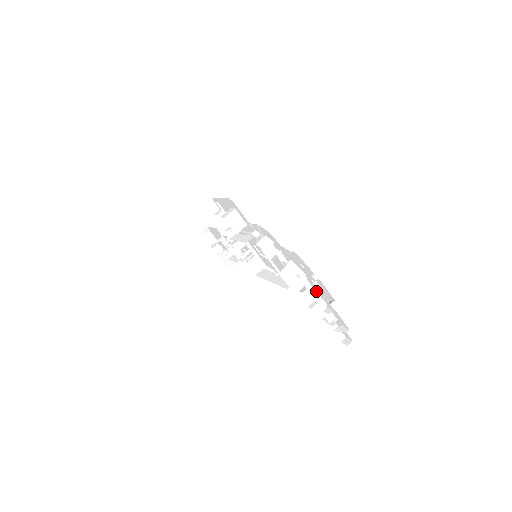
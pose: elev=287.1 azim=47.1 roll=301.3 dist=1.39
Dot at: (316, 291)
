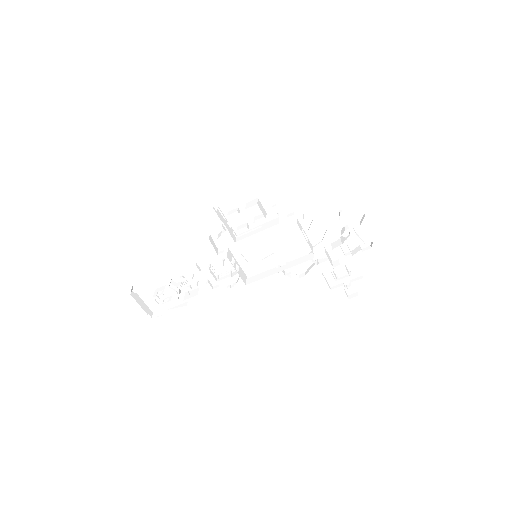
Dot at: (358, 233)
